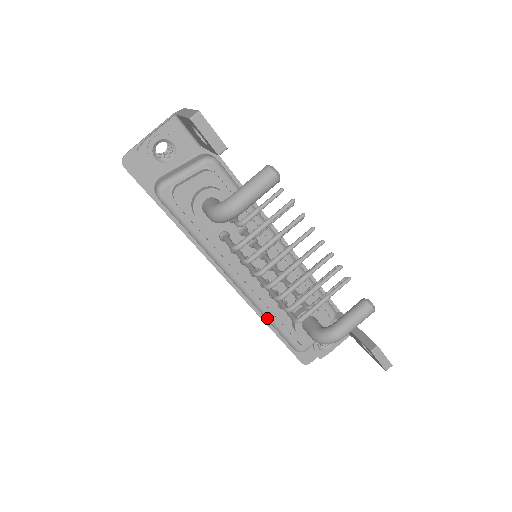
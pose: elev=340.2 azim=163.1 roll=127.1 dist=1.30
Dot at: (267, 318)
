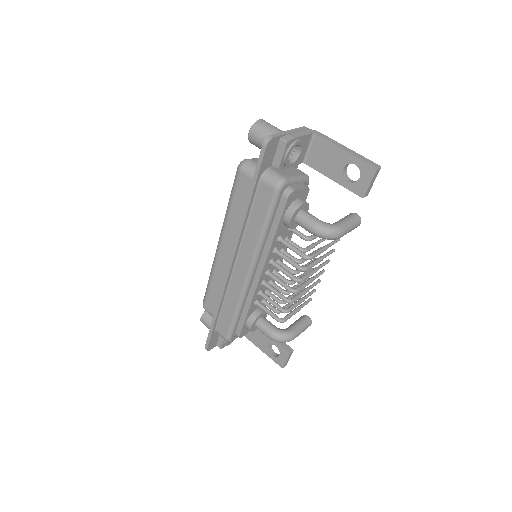
Dot at: (238, 309)
